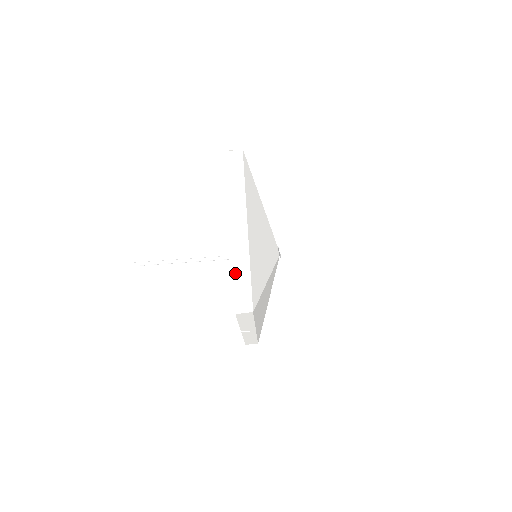
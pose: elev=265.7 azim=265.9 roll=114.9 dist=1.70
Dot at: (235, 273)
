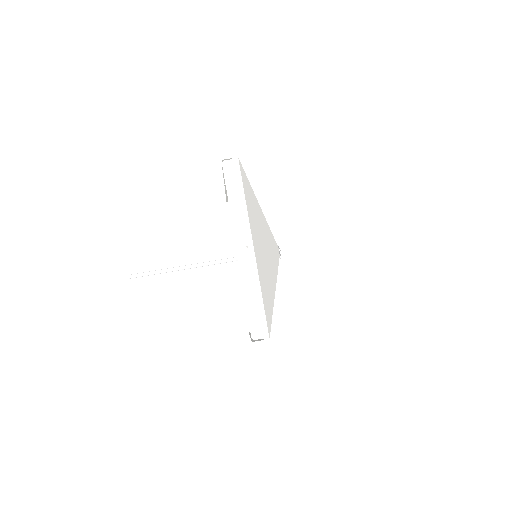
Dot at: occluded
